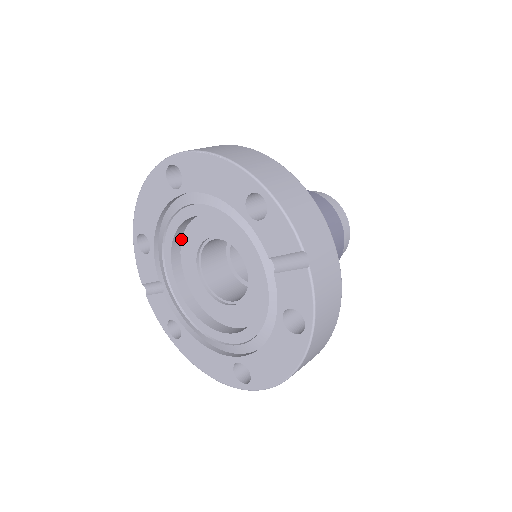
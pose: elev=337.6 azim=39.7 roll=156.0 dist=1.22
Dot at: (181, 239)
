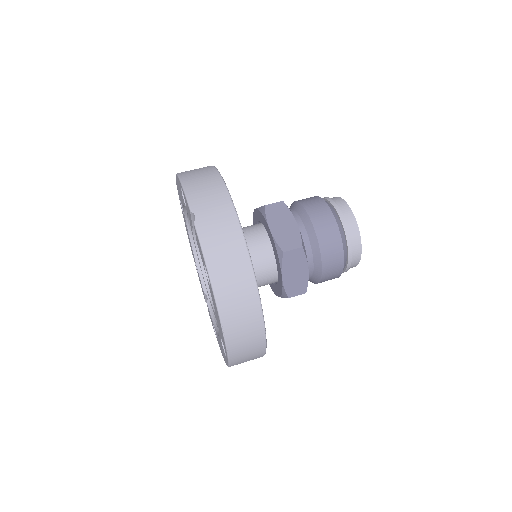
Dot at: occluded
